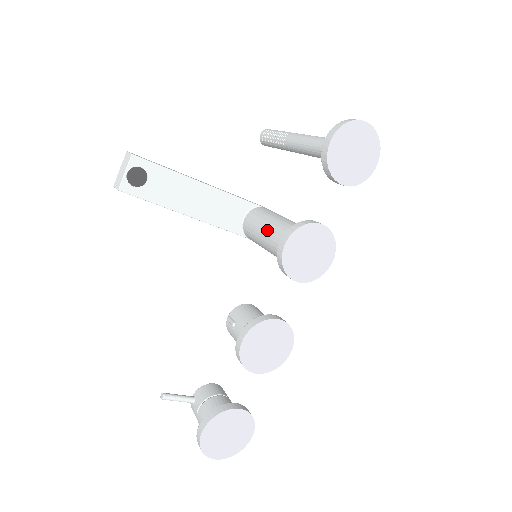
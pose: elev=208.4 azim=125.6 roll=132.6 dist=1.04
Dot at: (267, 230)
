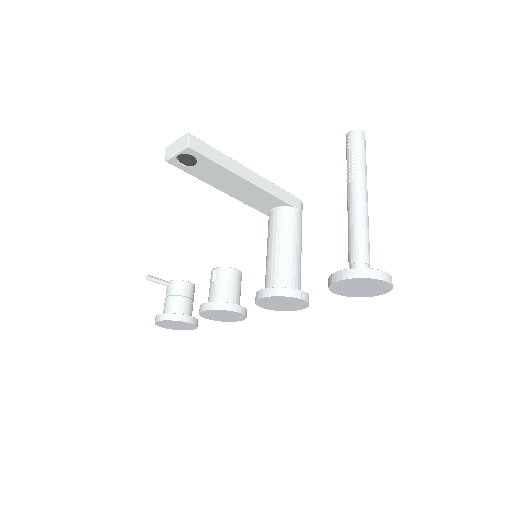
Dot at: (273, 253)
